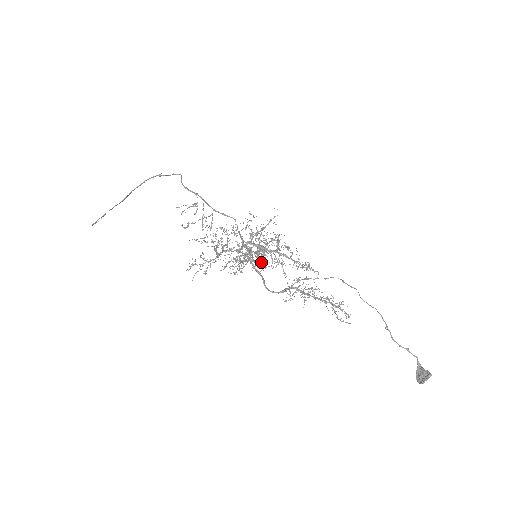
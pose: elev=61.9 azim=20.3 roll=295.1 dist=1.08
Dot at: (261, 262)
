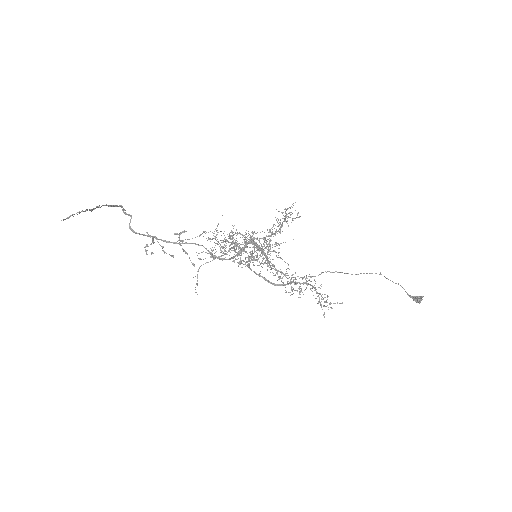
Dot at: occluded
